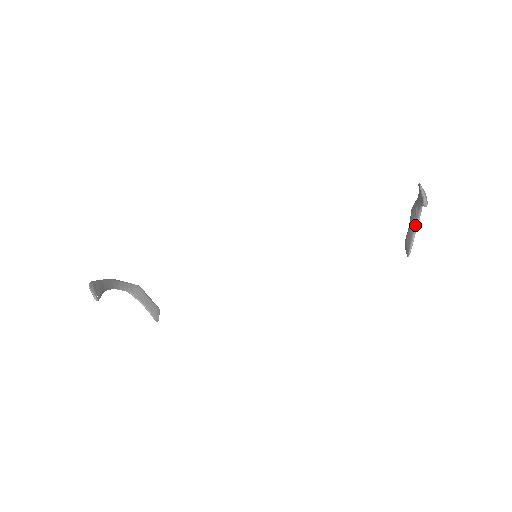
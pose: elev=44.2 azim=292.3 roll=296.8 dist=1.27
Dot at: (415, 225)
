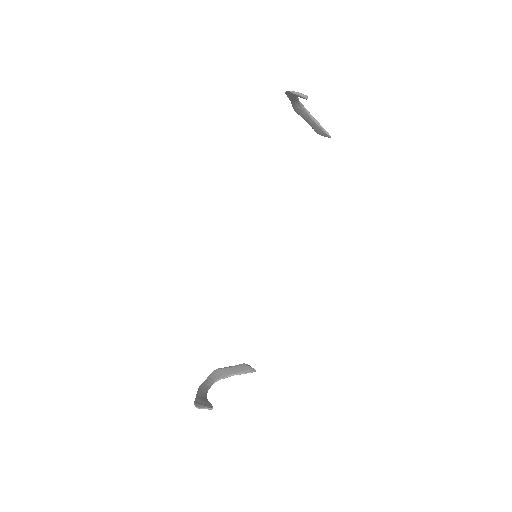
Dot at: (310, 117)
